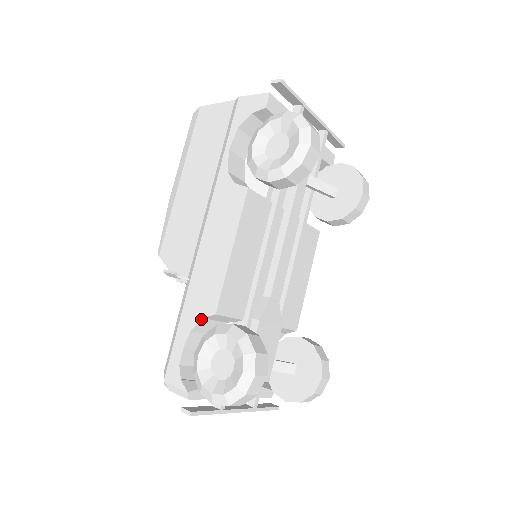
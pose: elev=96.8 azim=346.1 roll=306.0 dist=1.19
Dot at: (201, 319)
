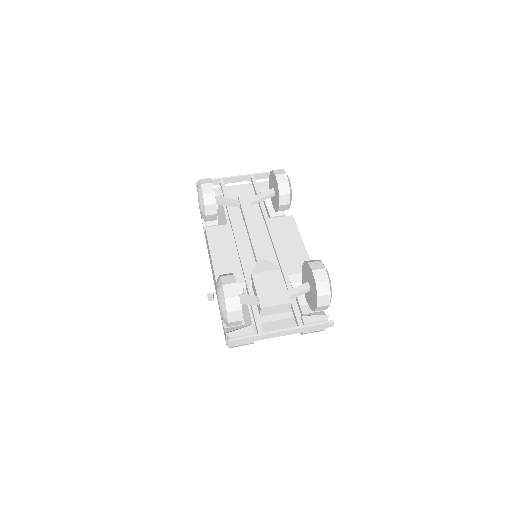
Dot at: occluded
